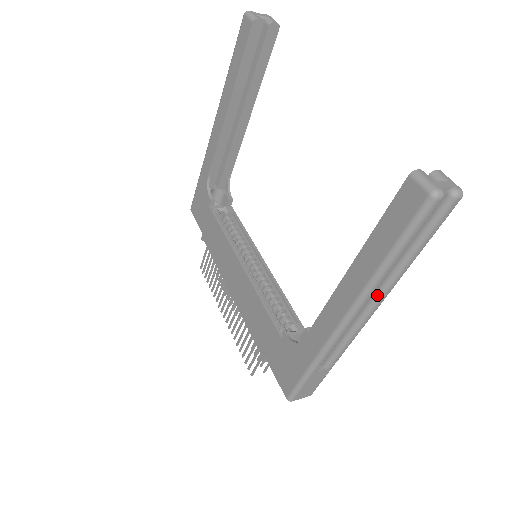
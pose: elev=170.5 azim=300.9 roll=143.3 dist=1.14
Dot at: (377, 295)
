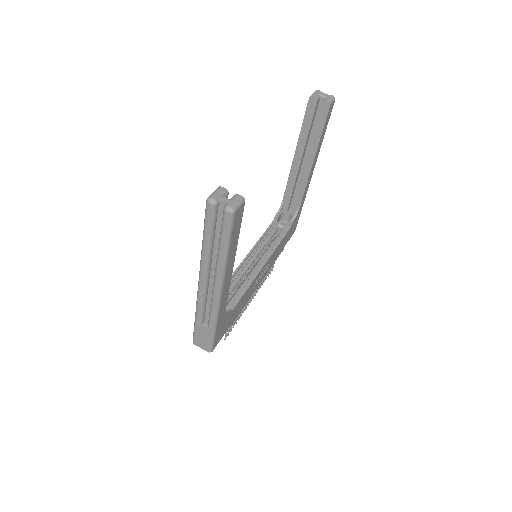
Dot at: (215, 275)
